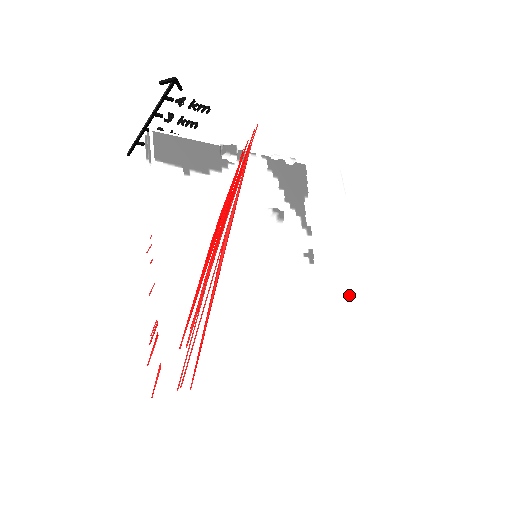
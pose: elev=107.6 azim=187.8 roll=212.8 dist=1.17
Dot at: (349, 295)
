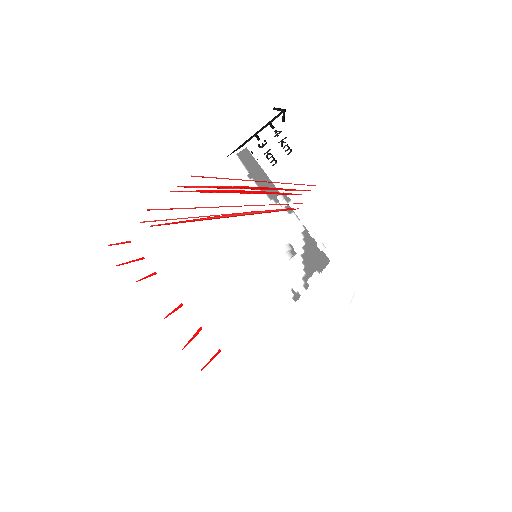
Dot at: (309, 350)
